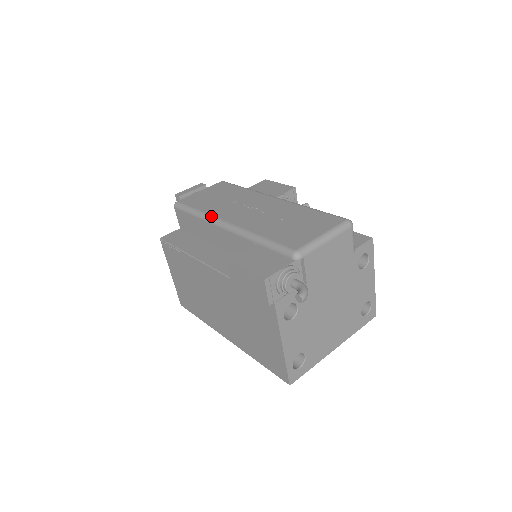
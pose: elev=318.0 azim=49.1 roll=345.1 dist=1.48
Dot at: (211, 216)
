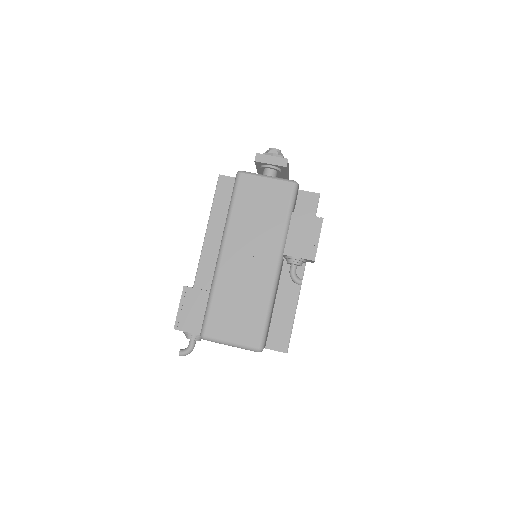
Dot at: (226, 231)
